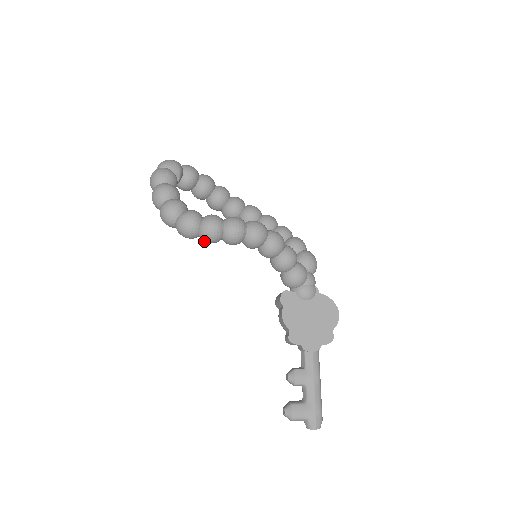
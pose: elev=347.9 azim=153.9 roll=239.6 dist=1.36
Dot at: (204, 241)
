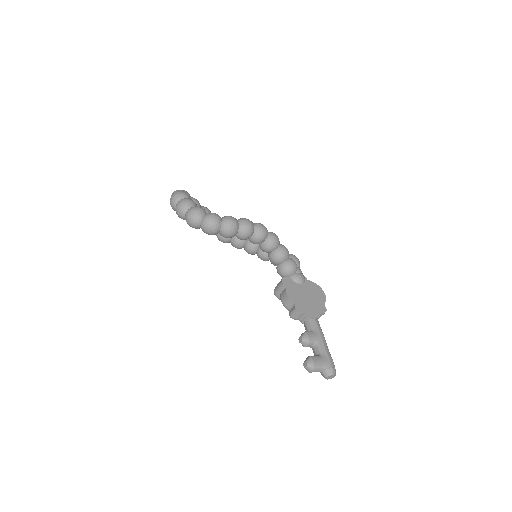
Dot at: (224, 235)
